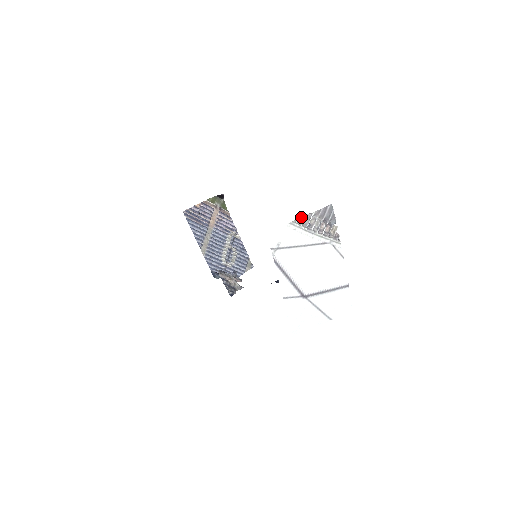
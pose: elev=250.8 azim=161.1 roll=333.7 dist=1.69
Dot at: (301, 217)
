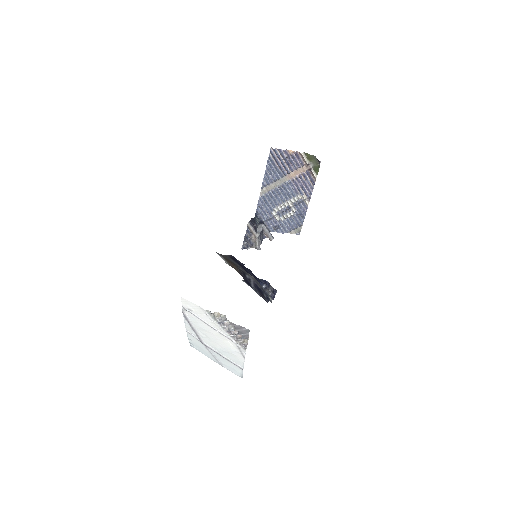
Dot at: (219, 313)
